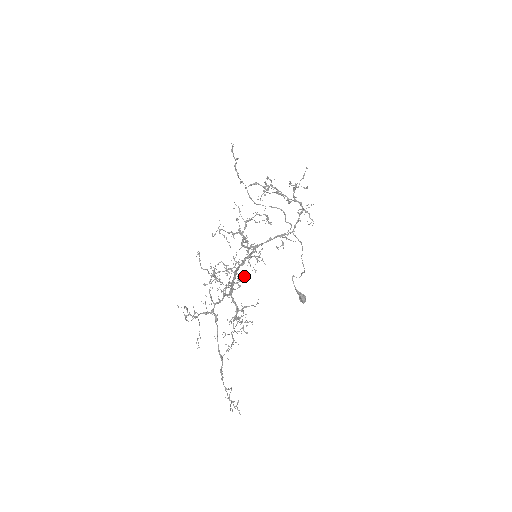
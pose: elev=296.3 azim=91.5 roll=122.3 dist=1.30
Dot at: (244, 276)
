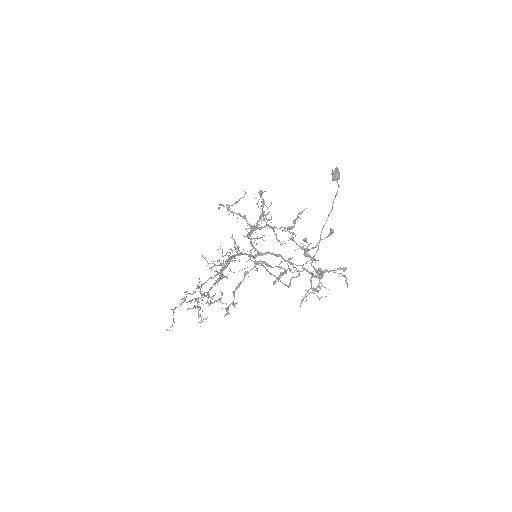
Dot at: occluded
